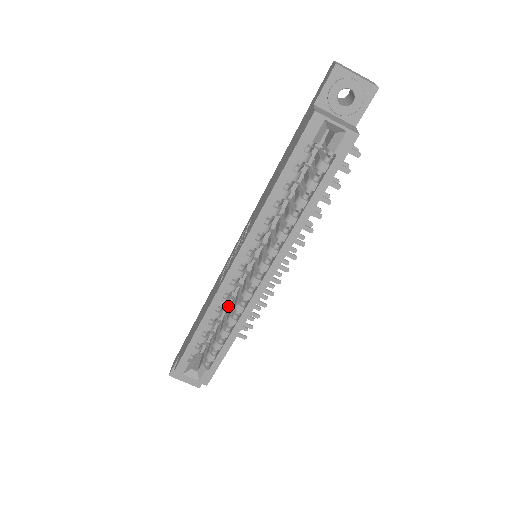
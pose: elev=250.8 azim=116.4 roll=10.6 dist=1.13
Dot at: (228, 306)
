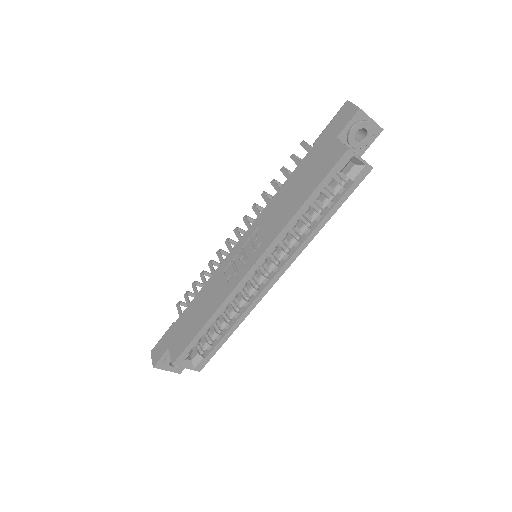
Dot at: occluded
